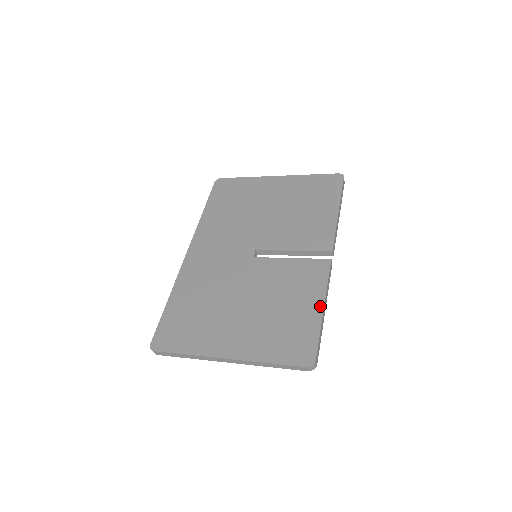
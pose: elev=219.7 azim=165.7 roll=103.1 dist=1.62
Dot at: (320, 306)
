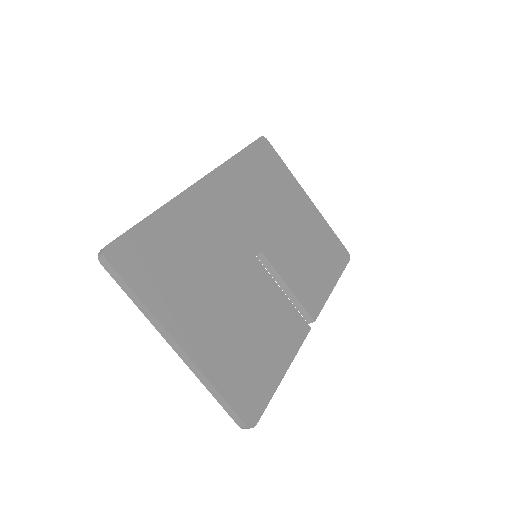
Dot at: (284, 368)
